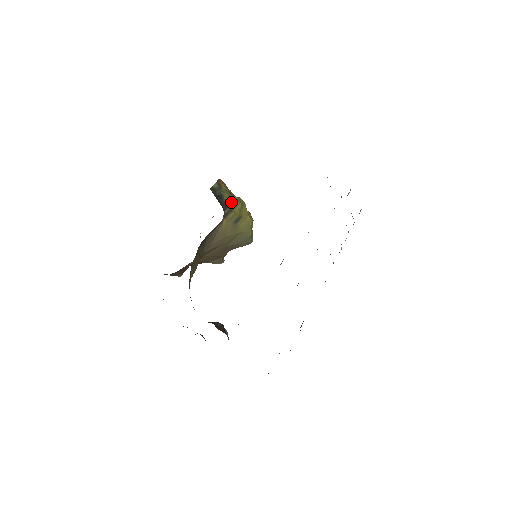
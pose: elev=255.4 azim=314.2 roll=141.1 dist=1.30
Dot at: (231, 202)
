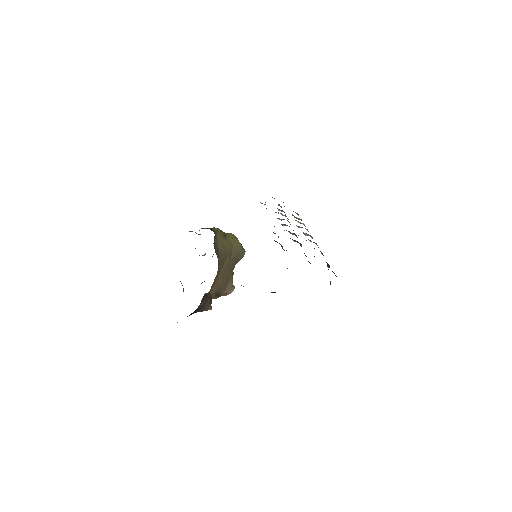
Dot at: (211, 228)
